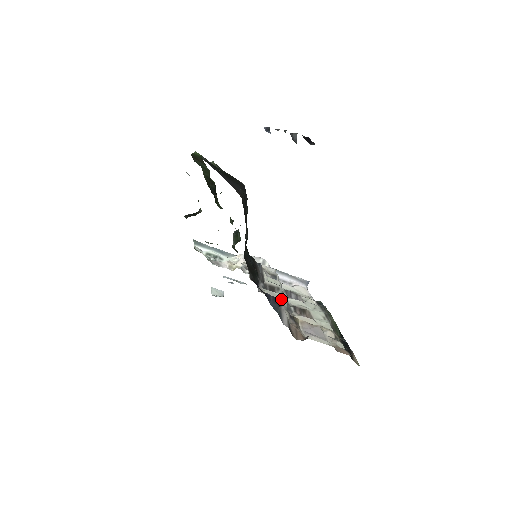
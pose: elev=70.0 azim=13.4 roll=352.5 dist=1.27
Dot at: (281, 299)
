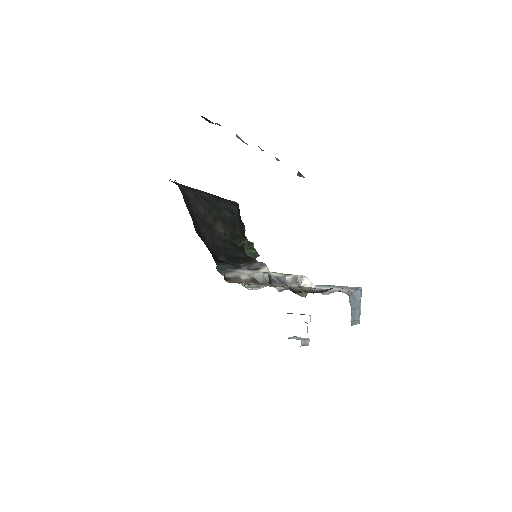
Dot at: (251, 271)
